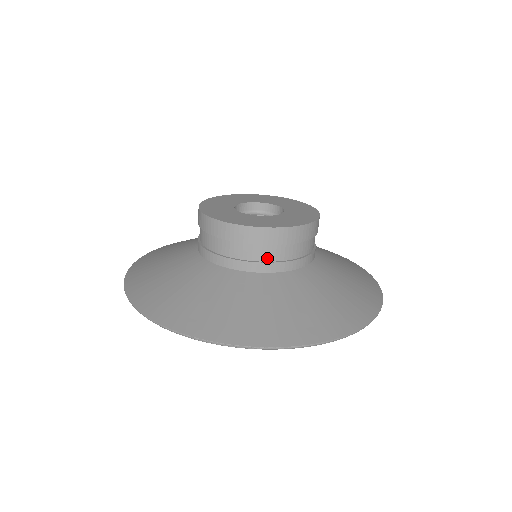
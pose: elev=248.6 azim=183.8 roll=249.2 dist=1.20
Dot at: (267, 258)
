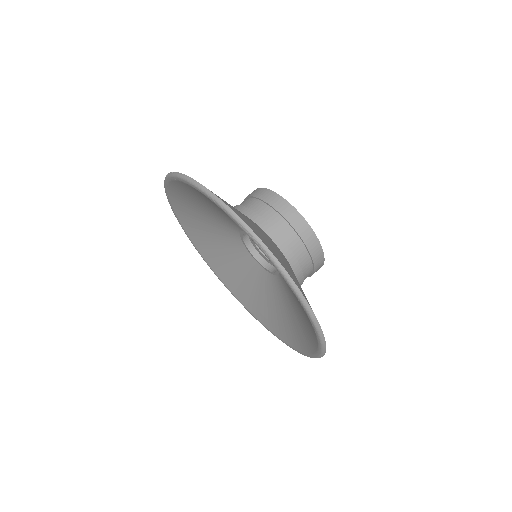
Dot at: (248, 206)
